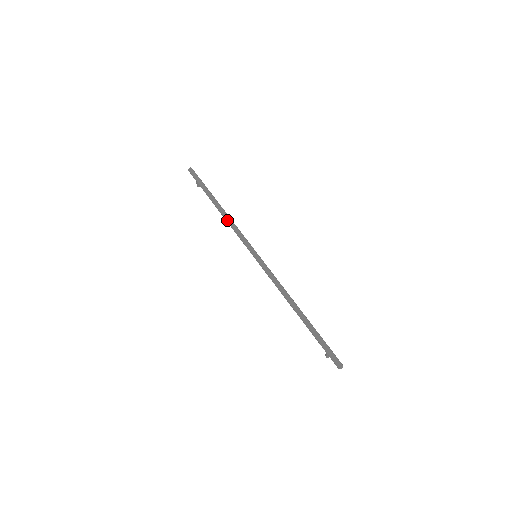
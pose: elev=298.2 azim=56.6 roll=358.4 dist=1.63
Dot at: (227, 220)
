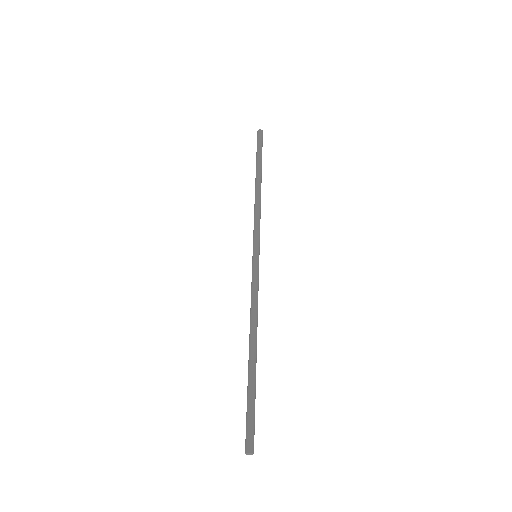
Dot at: (255, 200)
